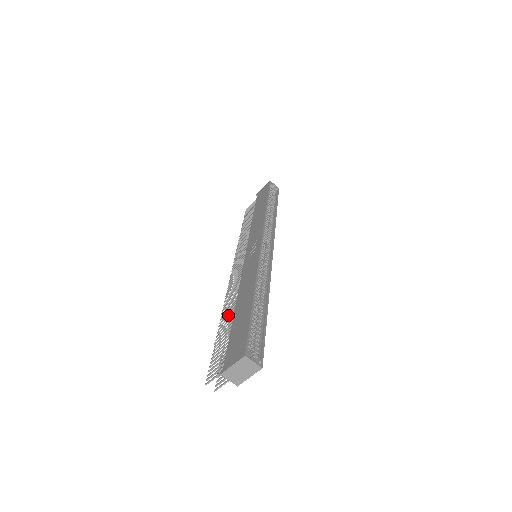
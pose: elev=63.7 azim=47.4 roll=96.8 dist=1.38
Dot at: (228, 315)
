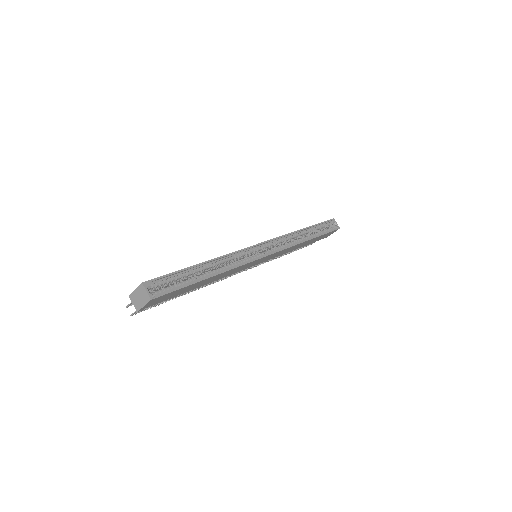
Dot at: occluded
